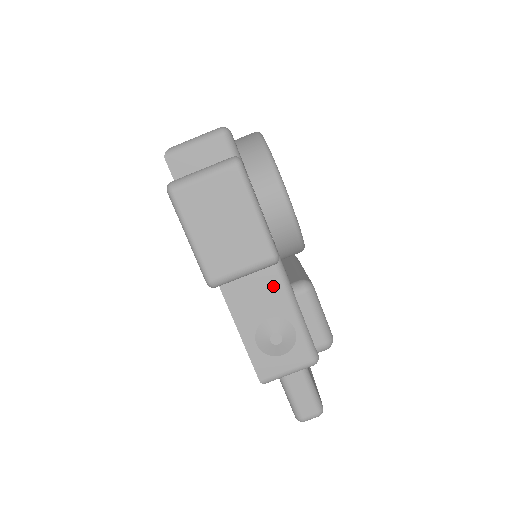
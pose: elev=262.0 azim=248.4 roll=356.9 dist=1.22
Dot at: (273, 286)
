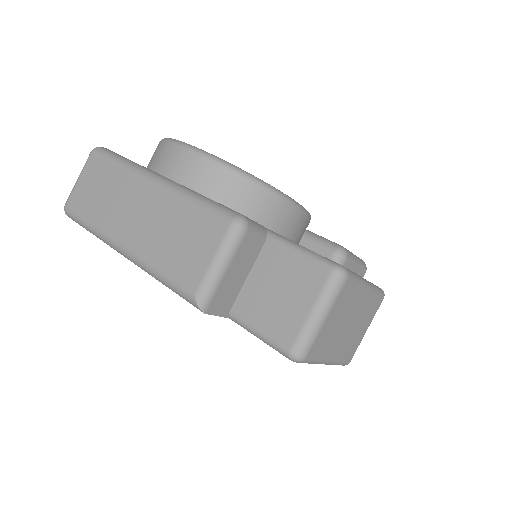
Dot at: occluded
